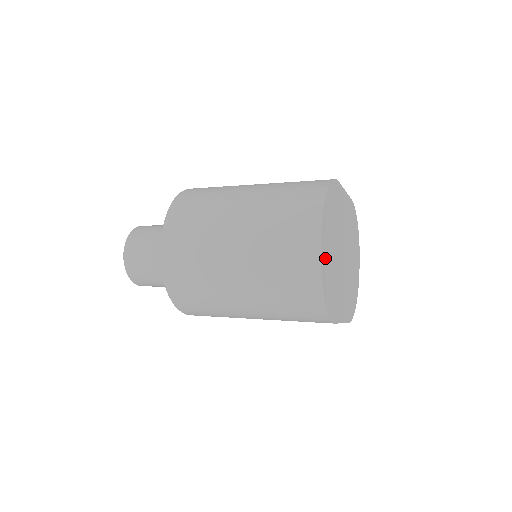
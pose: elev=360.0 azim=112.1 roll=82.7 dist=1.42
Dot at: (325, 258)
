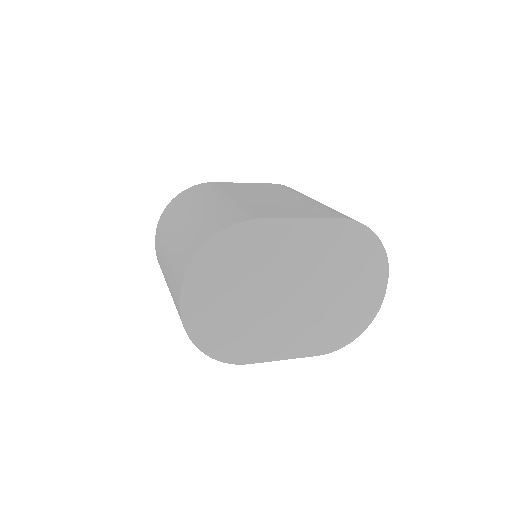
Dot at: (200, 312)
